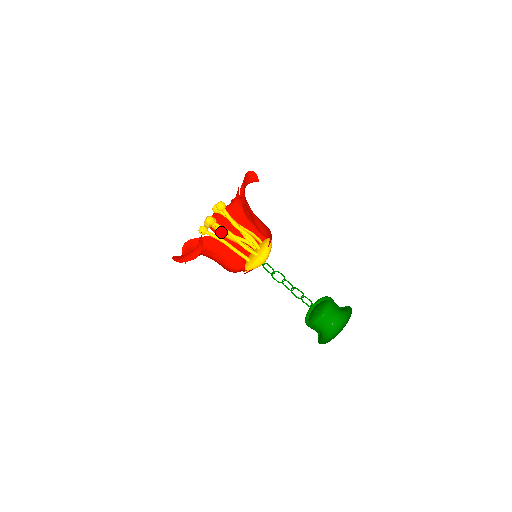
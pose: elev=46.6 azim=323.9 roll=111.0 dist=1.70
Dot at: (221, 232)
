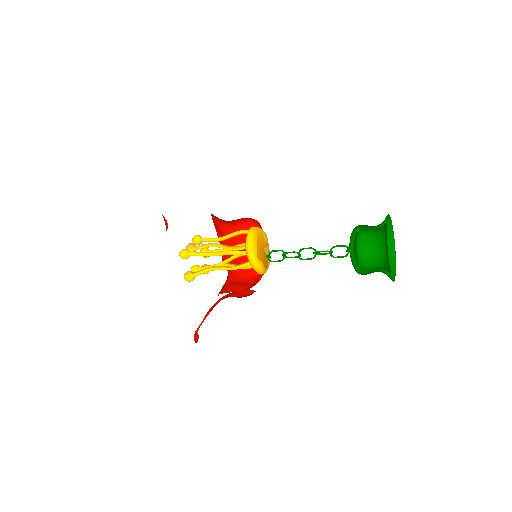
Dot at: occluded
